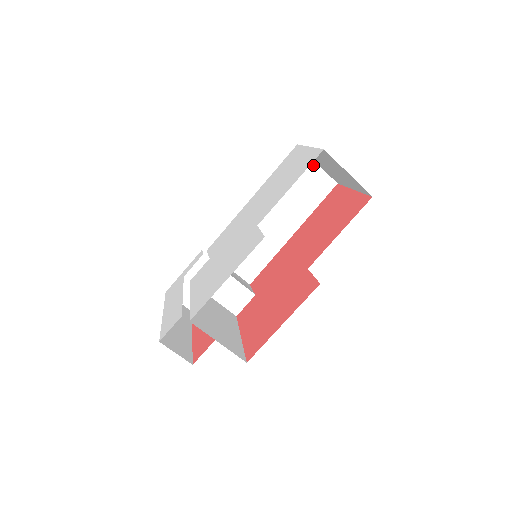
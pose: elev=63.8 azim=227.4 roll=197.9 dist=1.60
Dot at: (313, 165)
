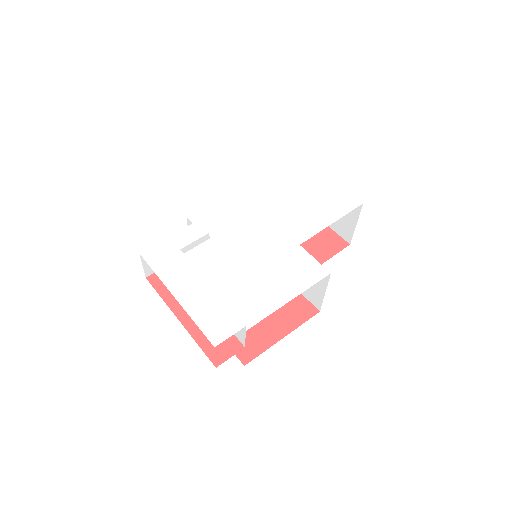
Dot at: occluded
